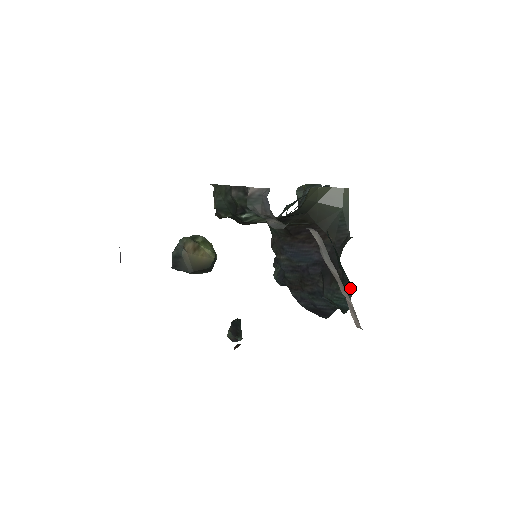
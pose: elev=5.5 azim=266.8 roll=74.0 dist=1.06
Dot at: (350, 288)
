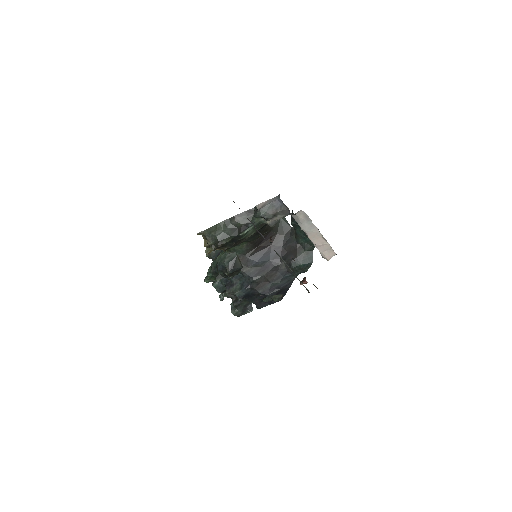
Dot at: (311, 248)
